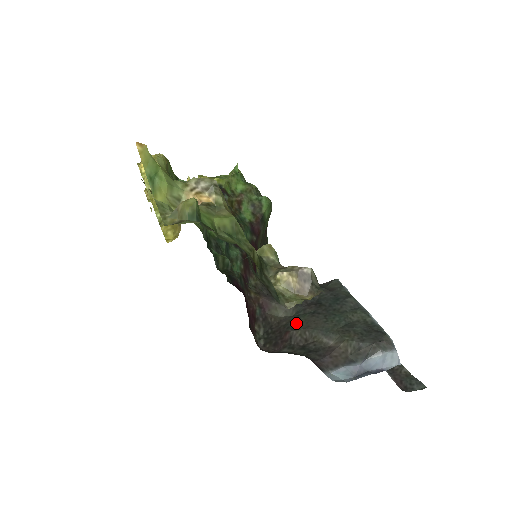
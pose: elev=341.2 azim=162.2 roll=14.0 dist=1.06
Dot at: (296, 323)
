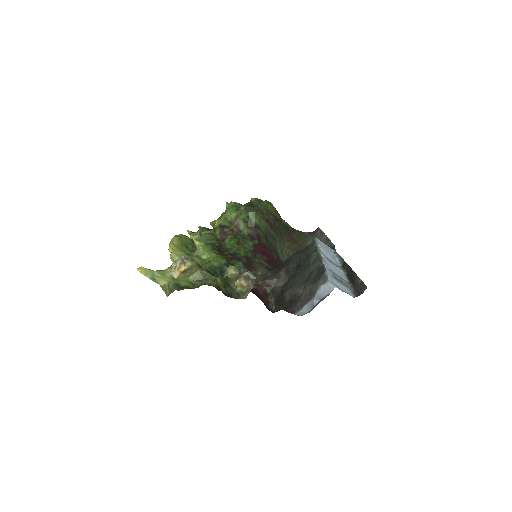
Dot at: (287, 287)
